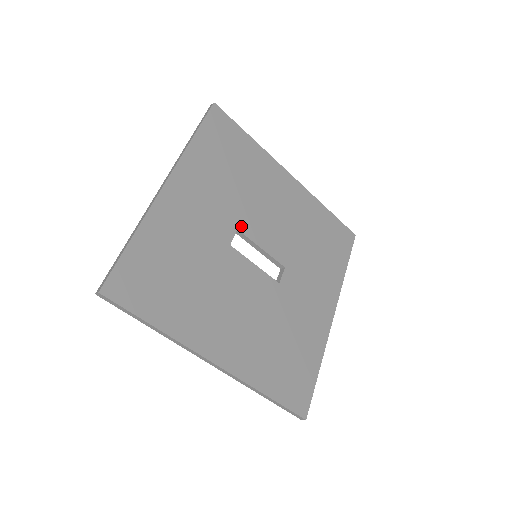
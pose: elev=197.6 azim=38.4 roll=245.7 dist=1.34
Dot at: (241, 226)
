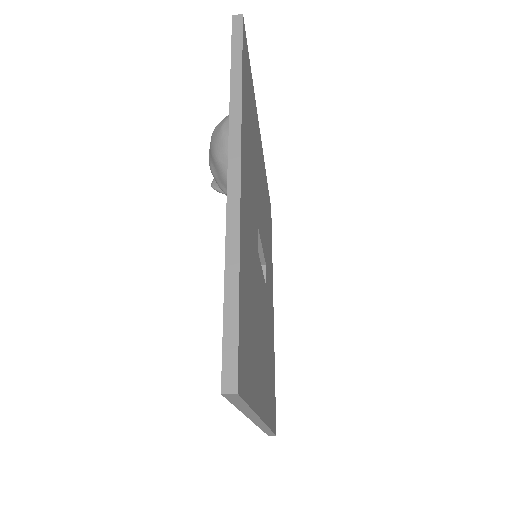
Dot at: (258, 219)
